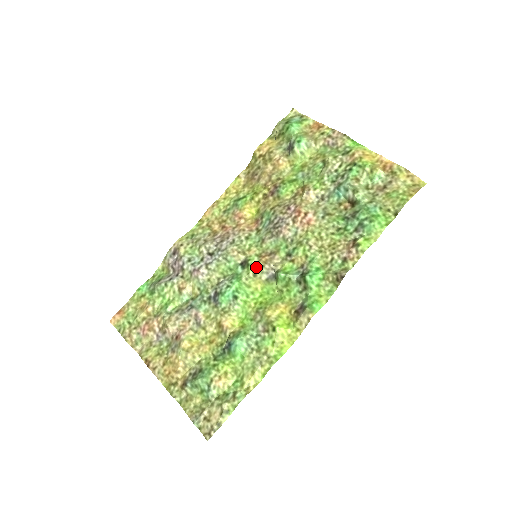
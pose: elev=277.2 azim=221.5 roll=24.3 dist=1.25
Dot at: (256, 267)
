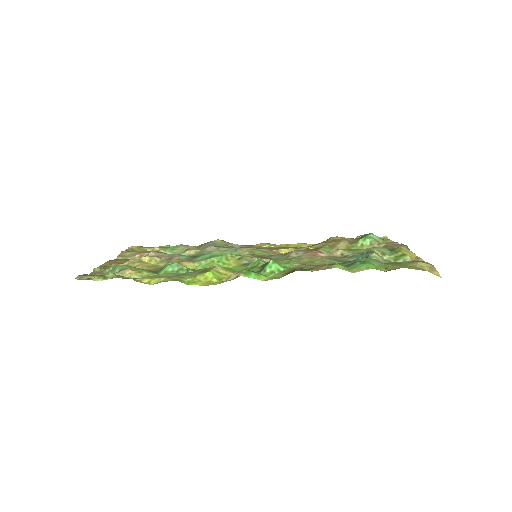
Dot at: (247, 256)
